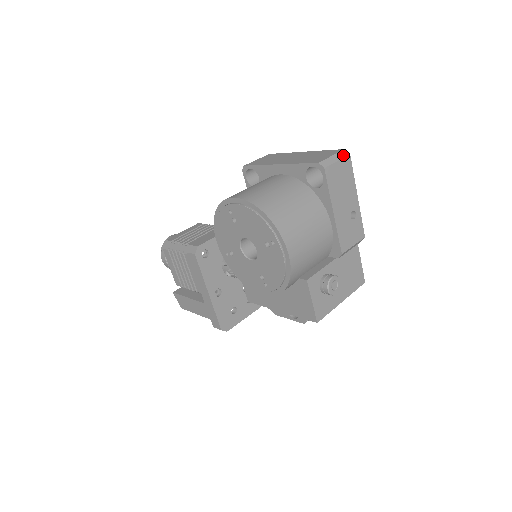
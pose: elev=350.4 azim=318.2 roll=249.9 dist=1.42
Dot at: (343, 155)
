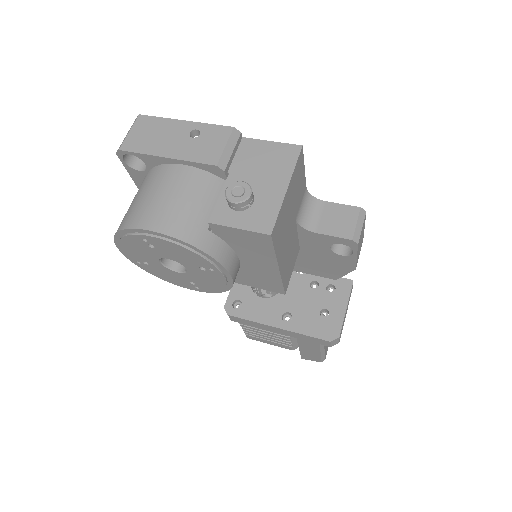
Dot at: (134, 123)
